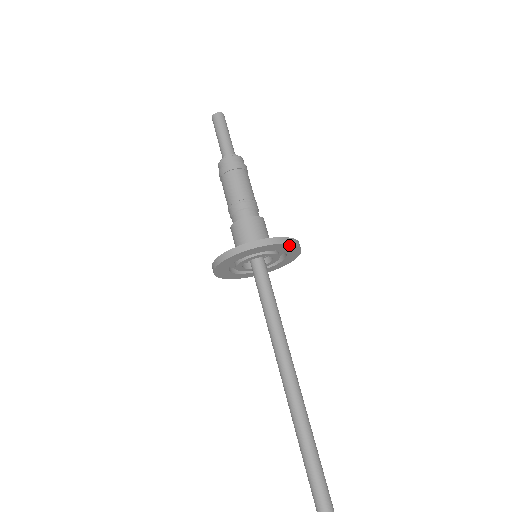
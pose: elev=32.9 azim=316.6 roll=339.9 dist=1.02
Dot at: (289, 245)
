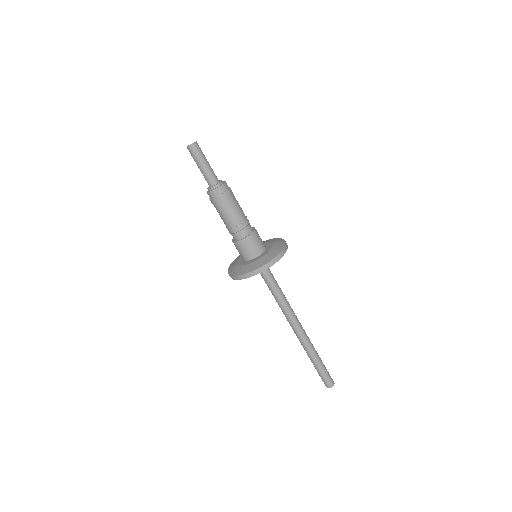
Dot at: (274, 263)
